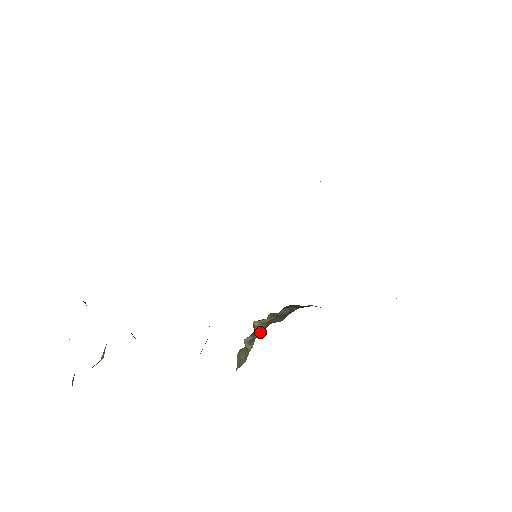
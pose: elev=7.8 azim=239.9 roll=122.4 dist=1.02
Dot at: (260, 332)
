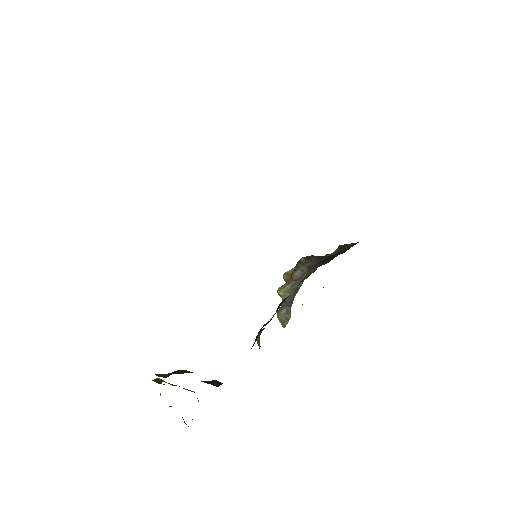
Dot at: (290, 303)
